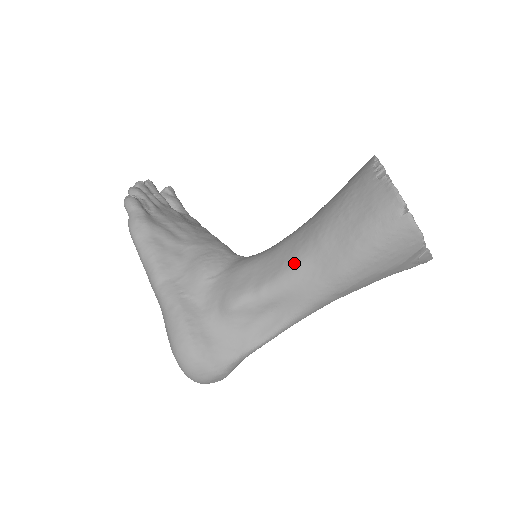
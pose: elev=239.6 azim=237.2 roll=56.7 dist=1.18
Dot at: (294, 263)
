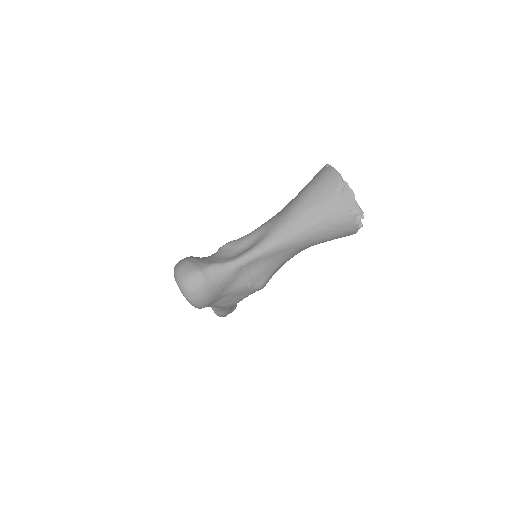
Dot at: occluded
